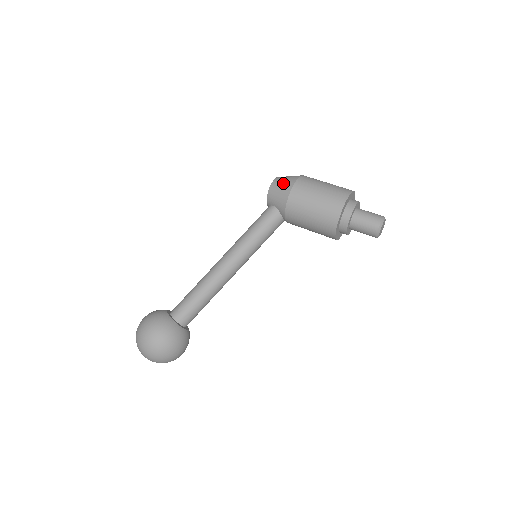
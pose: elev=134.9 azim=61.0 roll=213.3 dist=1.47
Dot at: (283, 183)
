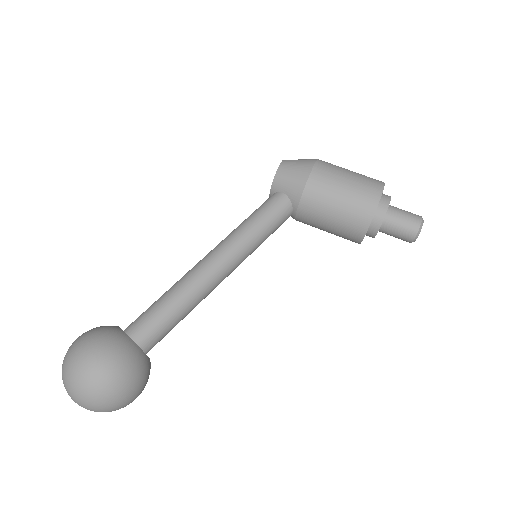
Dot at: (298, 164)
